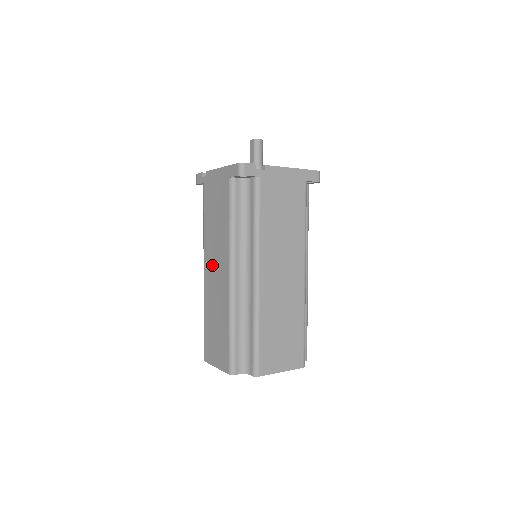
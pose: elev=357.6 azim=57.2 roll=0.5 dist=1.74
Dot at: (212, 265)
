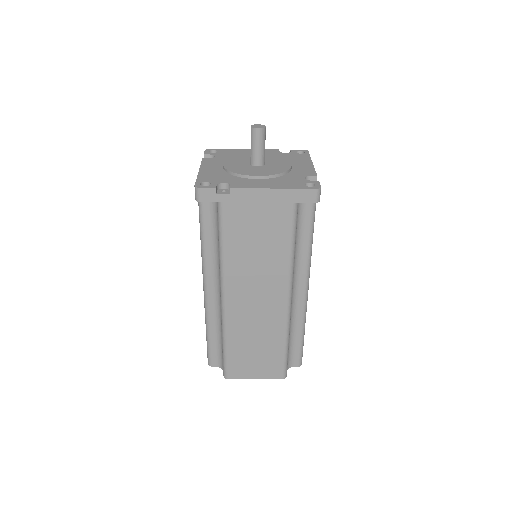
Dot at: occluded
